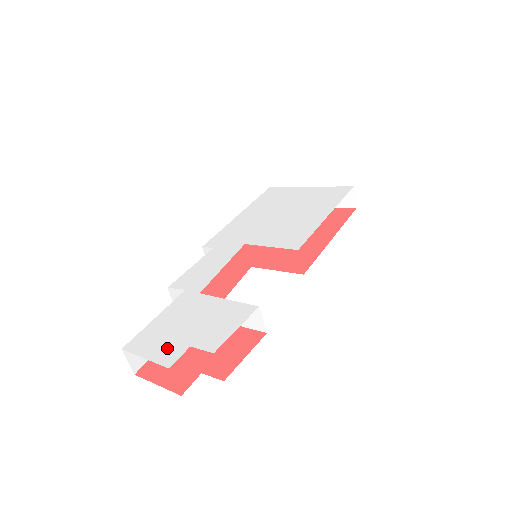
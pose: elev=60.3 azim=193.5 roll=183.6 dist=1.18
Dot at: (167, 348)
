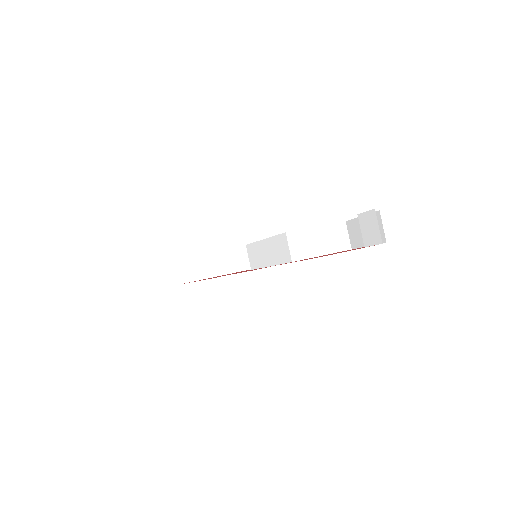
Dot at: occluded
